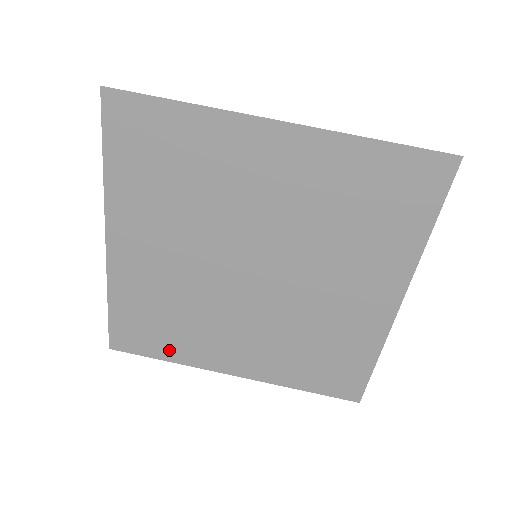
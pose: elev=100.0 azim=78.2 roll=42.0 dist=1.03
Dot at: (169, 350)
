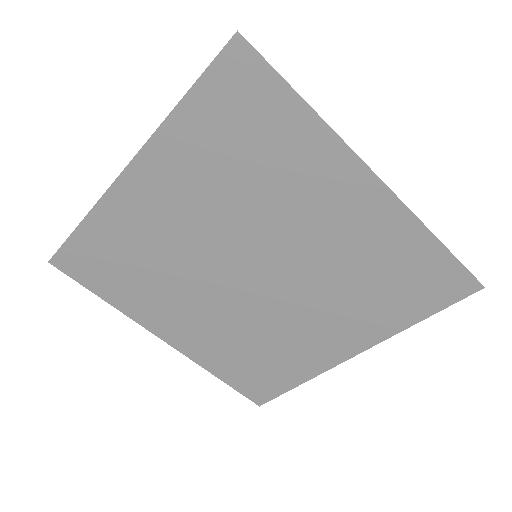
Dot at: (115, 294)
